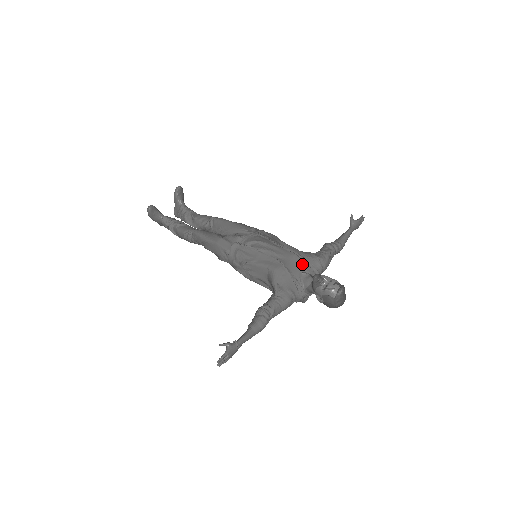
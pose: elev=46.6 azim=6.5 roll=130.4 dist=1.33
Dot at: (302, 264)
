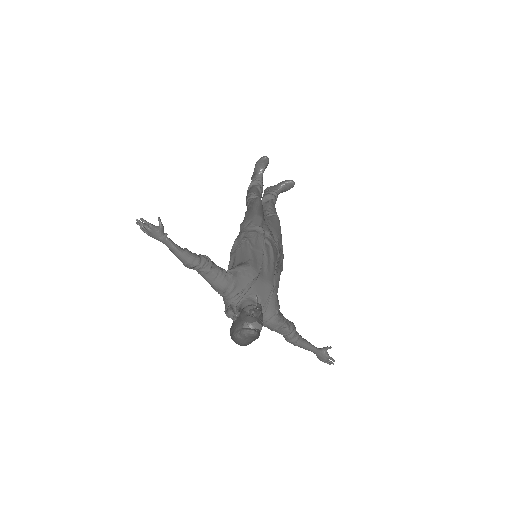
Dot at: (266, 294)
